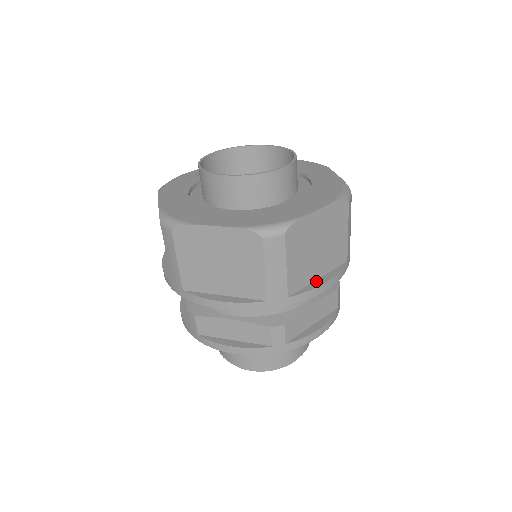
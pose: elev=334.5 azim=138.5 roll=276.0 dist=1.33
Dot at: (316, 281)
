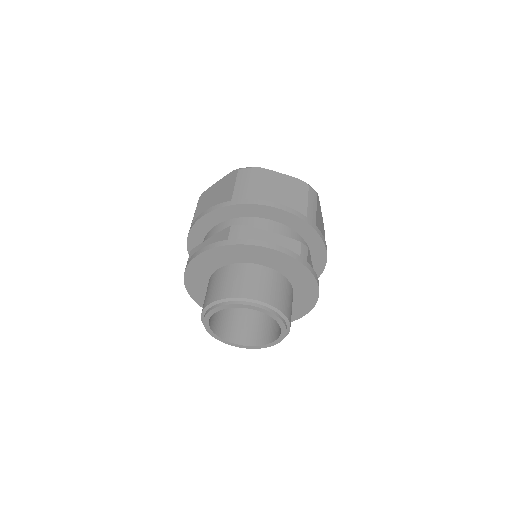
Dot at: occluded
